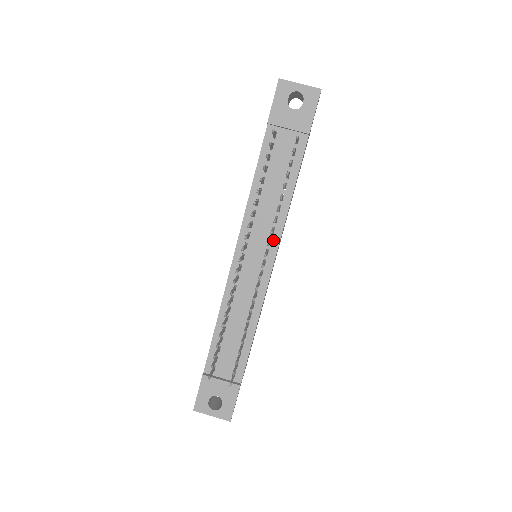
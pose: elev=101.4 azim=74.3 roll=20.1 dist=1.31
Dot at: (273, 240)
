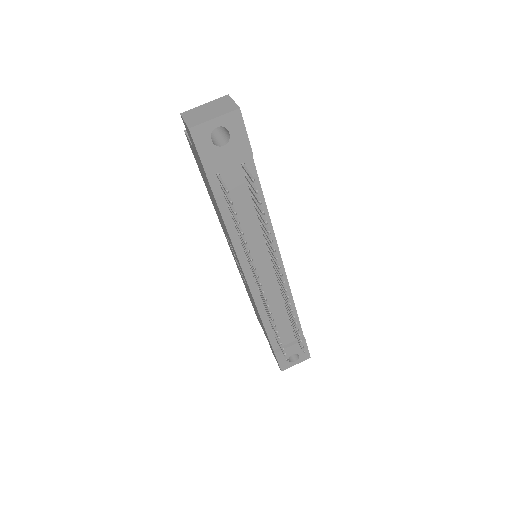
Dot at: occluded
